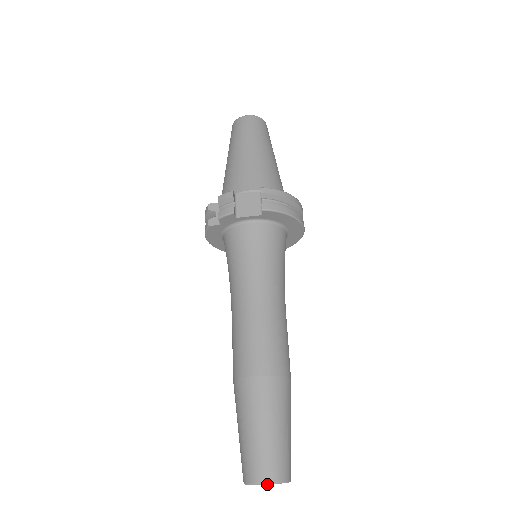
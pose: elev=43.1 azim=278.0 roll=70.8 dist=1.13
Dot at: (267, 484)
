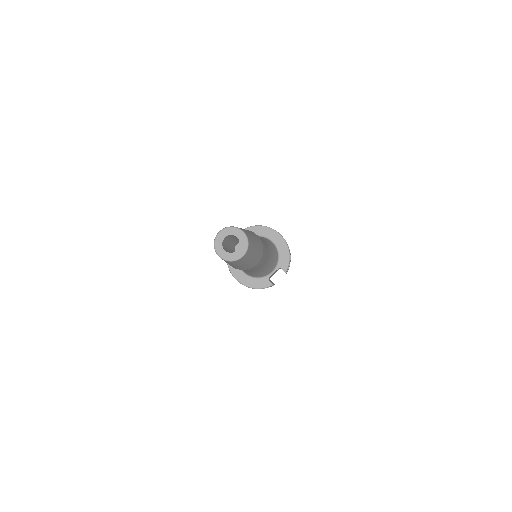
Dot at: (221, 231)
